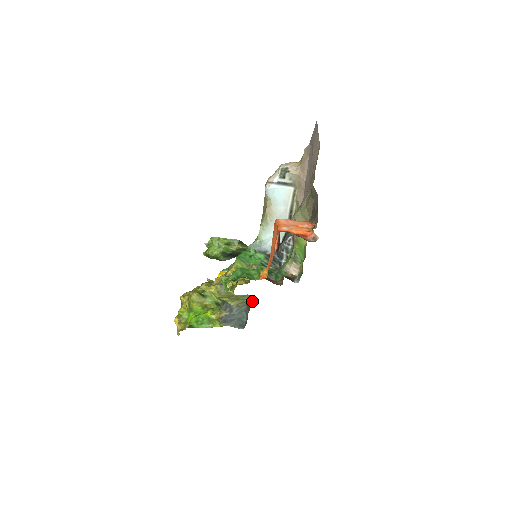
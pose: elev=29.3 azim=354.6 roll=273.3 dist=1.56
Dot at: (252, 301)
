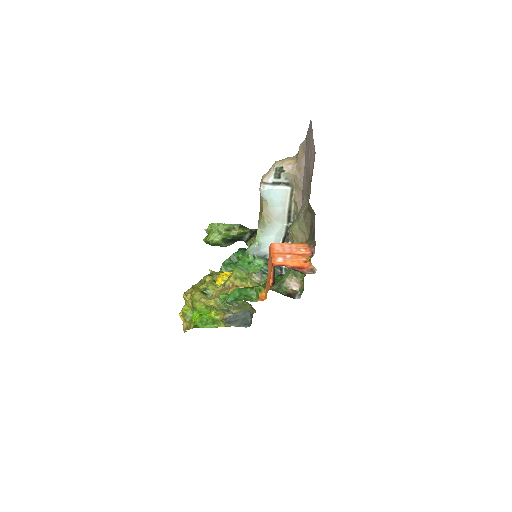
Dot at: (254, 312)
